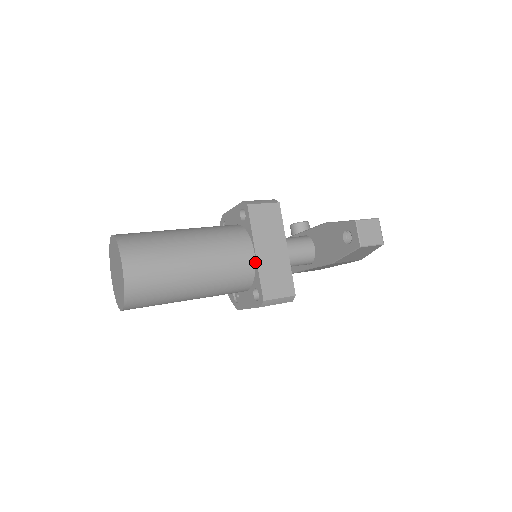
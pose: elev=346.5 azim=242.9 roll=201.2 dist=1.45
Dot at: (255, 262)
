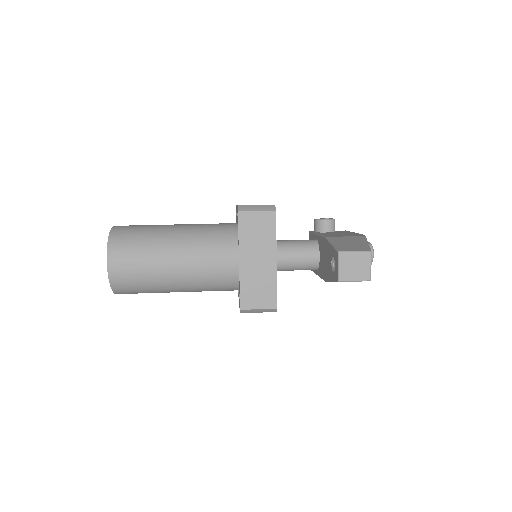
Dot at: (239, 270)
